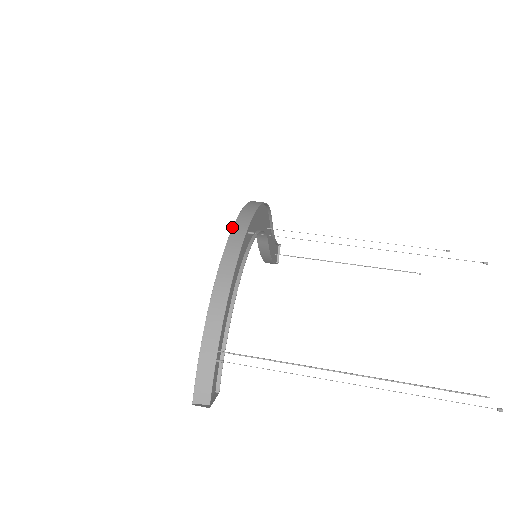
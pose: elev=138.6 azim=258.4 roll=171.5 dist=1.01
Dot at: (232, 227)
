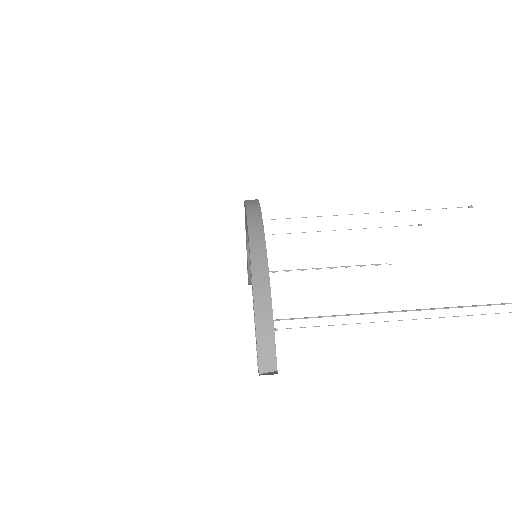
Dot at: (246, 212)
